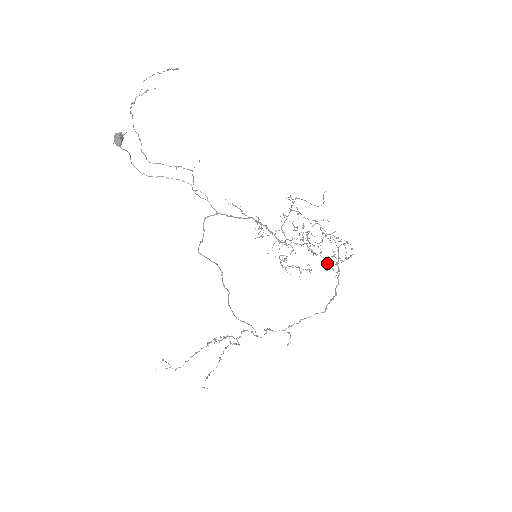
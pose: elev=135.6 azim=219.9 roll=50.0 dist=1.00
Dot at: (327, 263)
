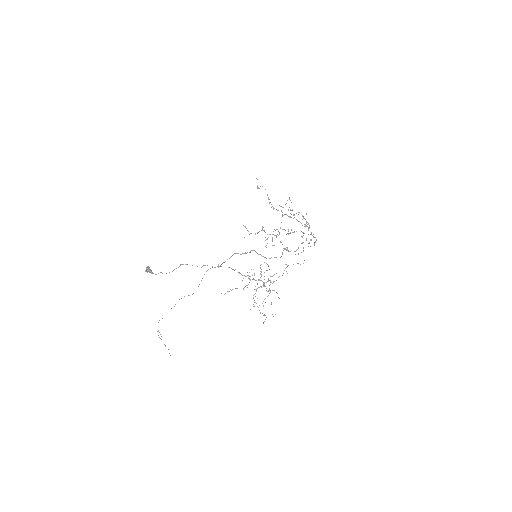
Dot at: (302, 232)
